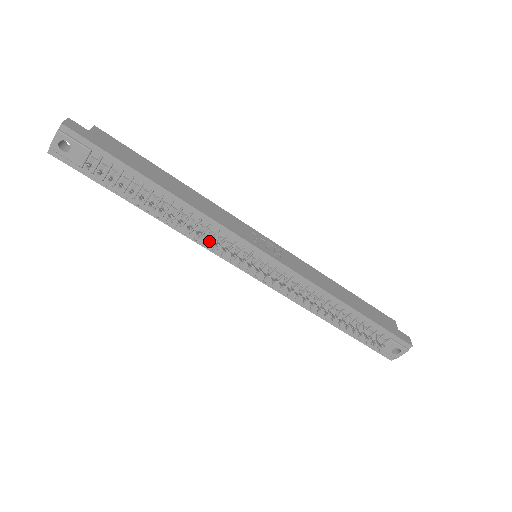
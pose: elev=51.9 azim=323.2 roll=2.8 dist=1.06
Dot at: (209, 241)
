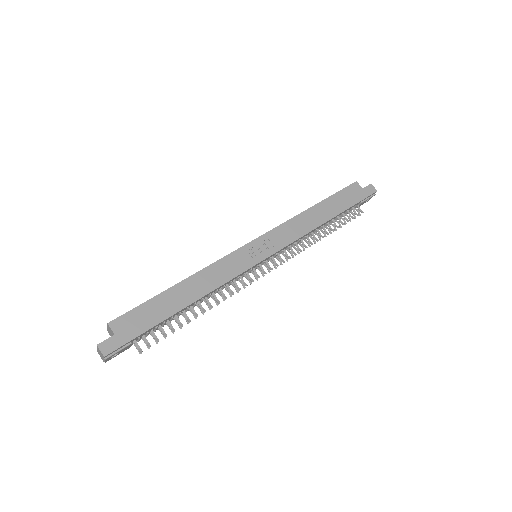
Dot at: occluded
